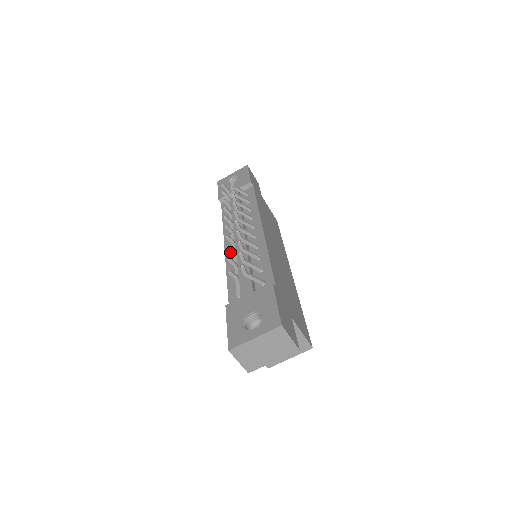
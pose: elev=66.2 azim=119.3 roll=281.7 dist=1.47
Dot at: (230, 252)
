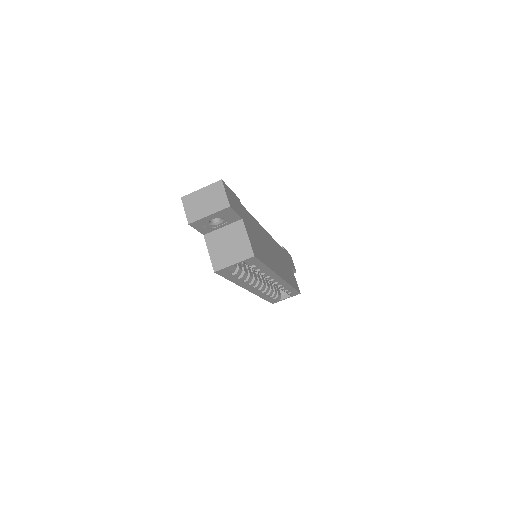
Dot at: occluded
